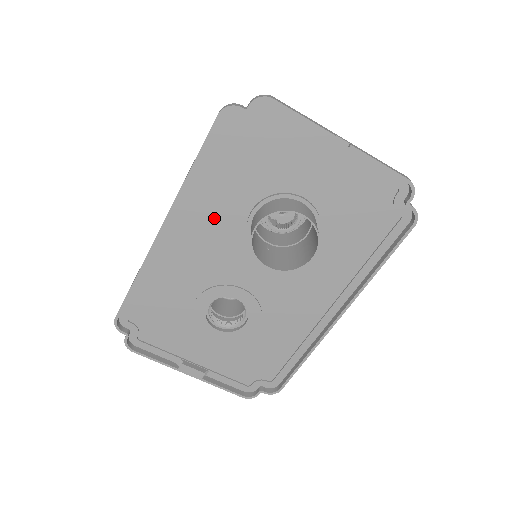
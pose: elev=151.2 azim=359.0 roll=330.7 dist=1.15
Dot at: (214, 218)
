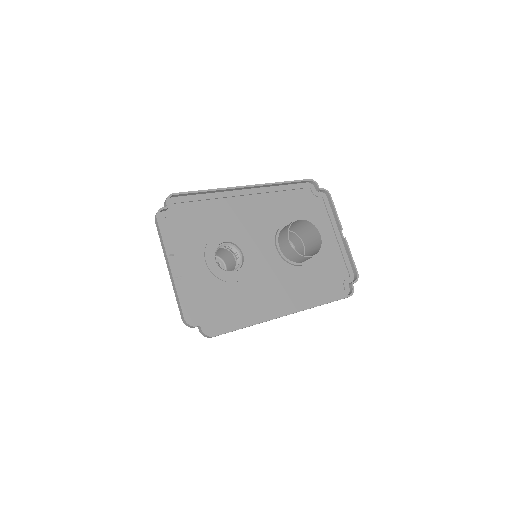
Dot at: (270, 209)
